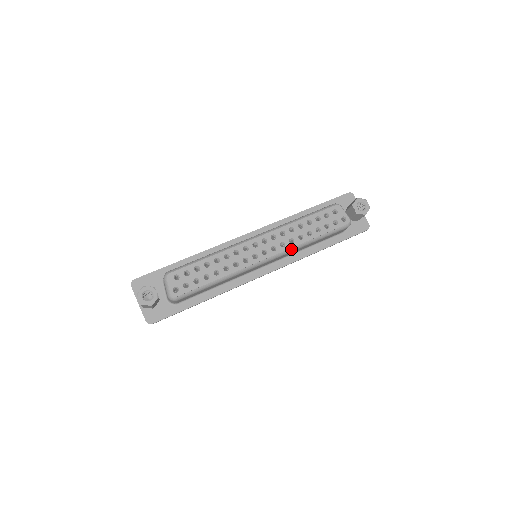
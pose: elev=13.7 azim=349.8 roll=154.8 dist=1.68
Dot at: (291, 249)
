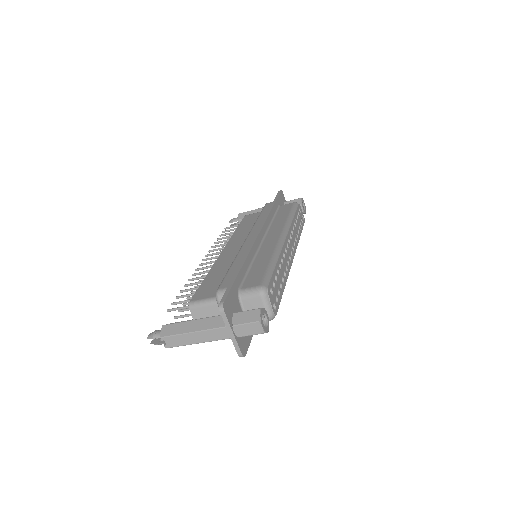
Dot at: (296, 248)
